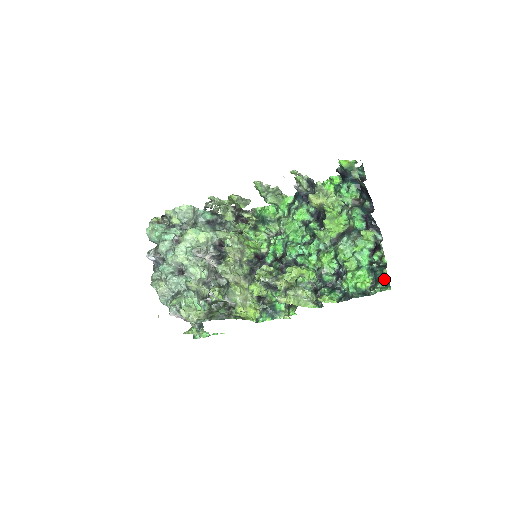
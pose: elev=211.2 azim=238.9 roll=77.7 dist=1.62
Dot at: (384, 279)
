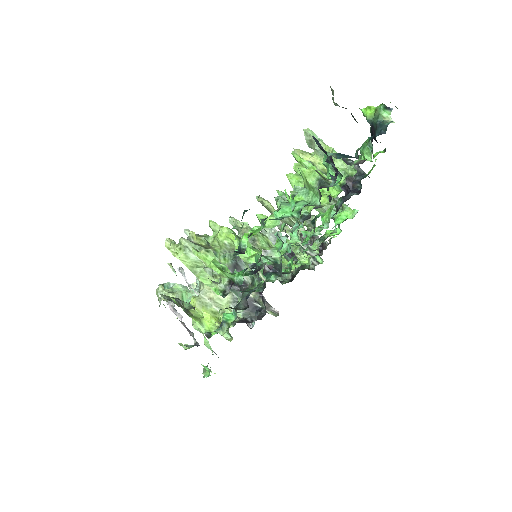
Dot at: occluded
